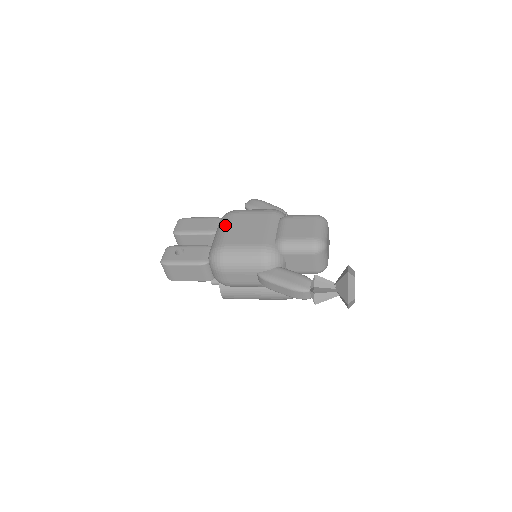
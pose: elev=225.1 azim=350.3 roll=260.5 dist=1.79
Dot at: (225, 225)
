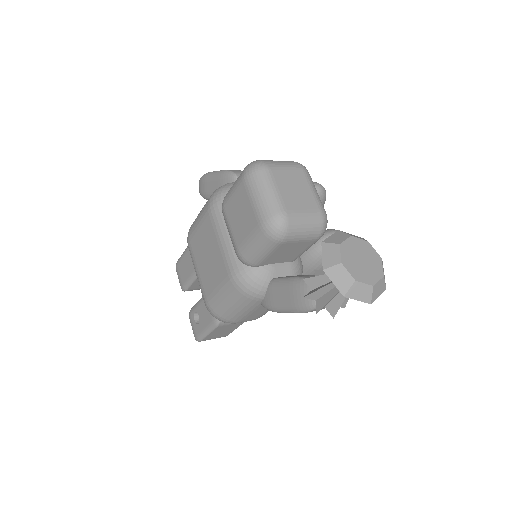
Dot at: occluded
